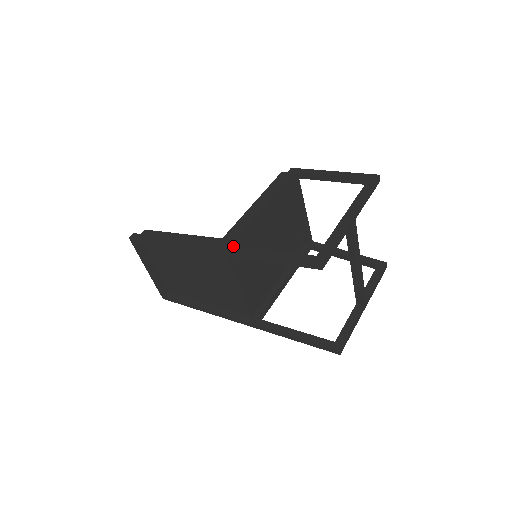
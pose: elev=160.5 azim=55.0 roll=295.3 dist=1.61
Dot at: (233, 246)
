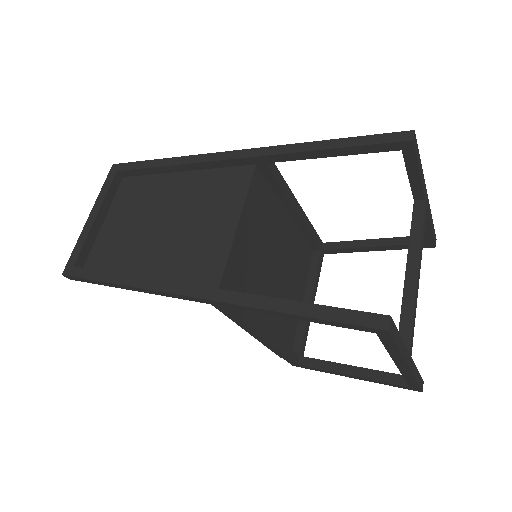
Dot at: occluded
